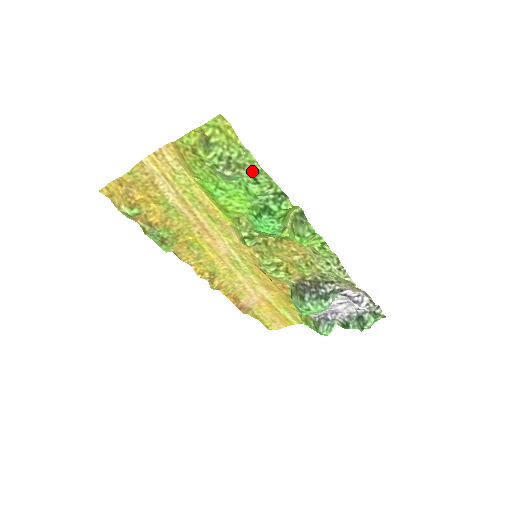
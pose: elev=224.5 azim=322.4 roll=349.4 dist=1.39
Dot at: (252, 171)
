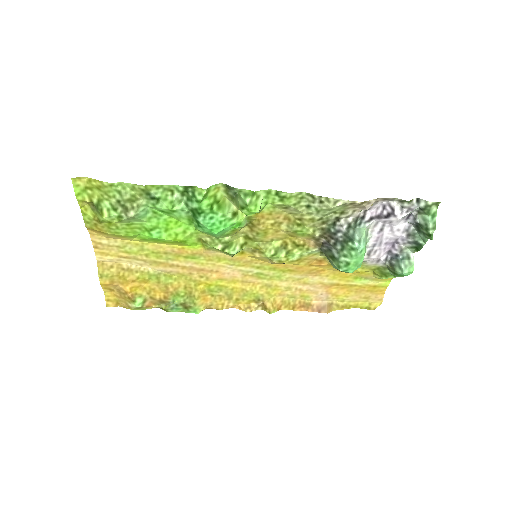
Dot at: (144, 195)
